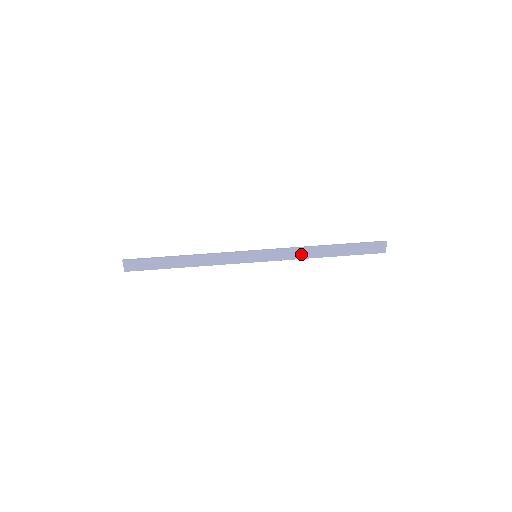
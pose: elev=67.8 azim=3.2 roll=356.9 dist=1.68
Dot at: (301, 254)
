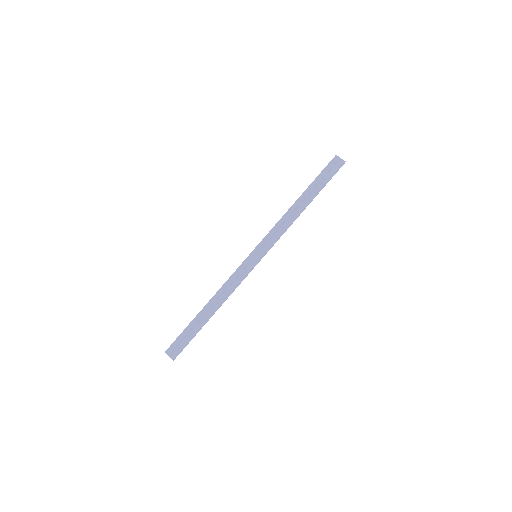
Dot at: (286, 223)
